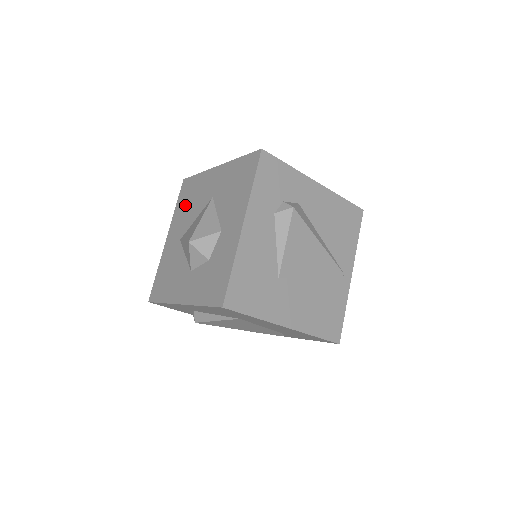
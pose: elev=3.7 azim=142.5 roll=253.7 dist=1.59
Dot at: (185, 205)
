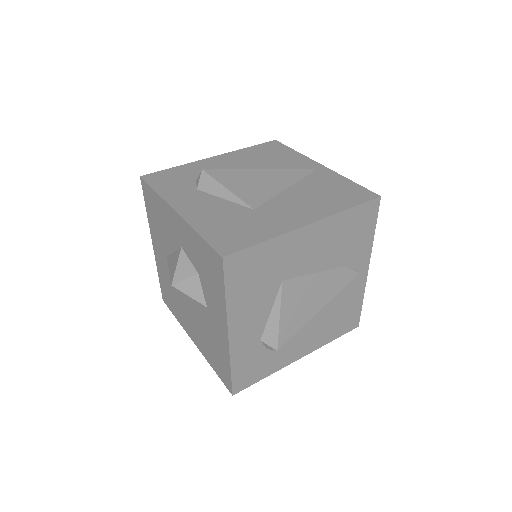
Dot at: (174, 303)
